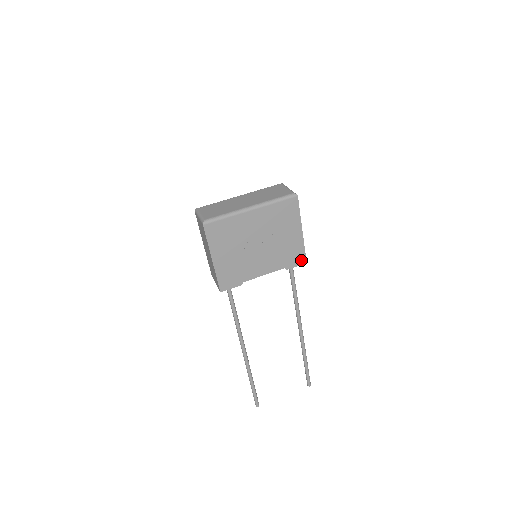
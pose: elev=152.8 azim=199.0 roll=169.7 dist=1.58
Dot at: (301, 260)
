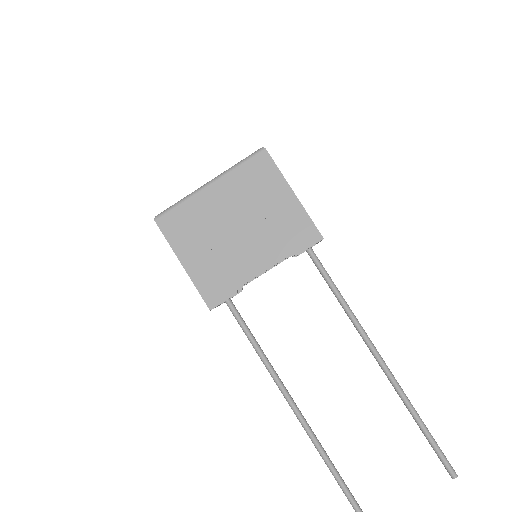
Dot at: (313, 236)
